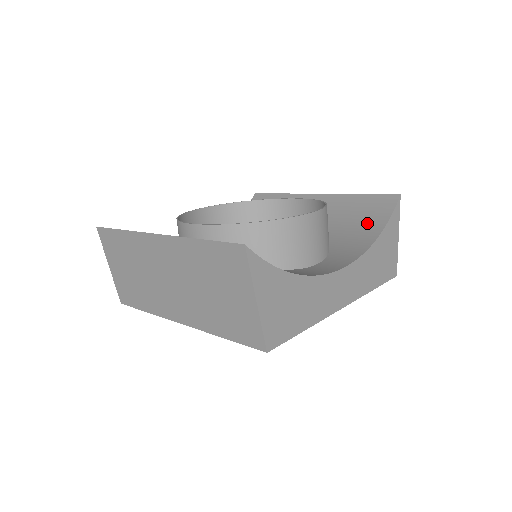
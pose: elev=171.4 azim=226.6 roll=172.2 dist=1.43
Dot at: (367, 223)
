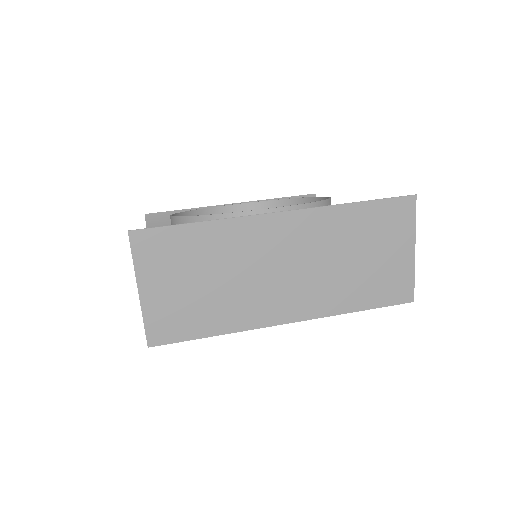
Dot at: occluded
